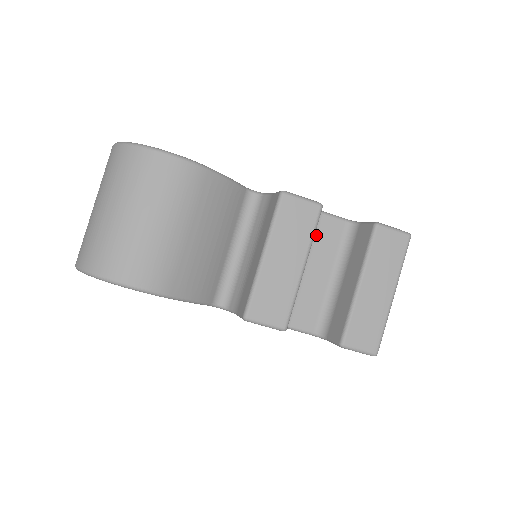
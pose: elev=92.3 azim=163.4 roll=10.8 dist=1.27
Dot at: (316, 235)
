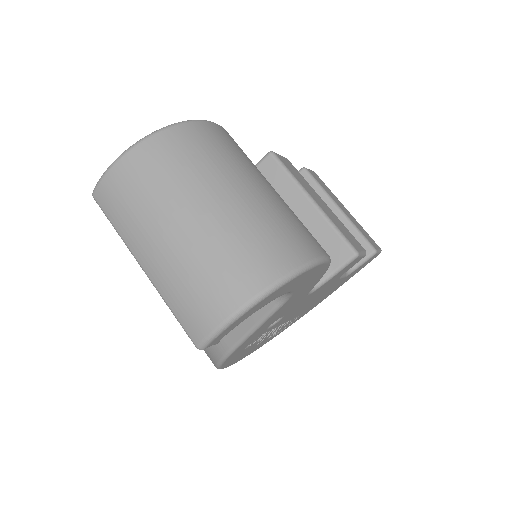
Dot at: occluded
